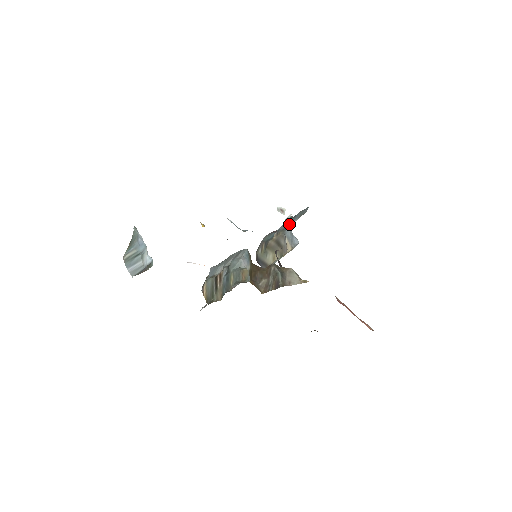
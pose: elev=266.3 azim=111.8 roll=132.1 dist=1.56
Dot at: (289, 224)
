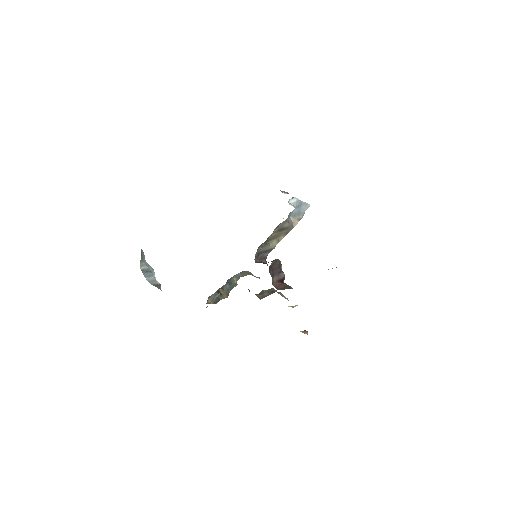
Dot at: occluded
